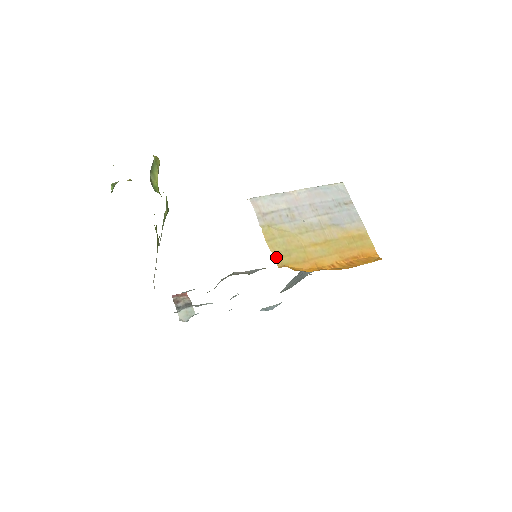
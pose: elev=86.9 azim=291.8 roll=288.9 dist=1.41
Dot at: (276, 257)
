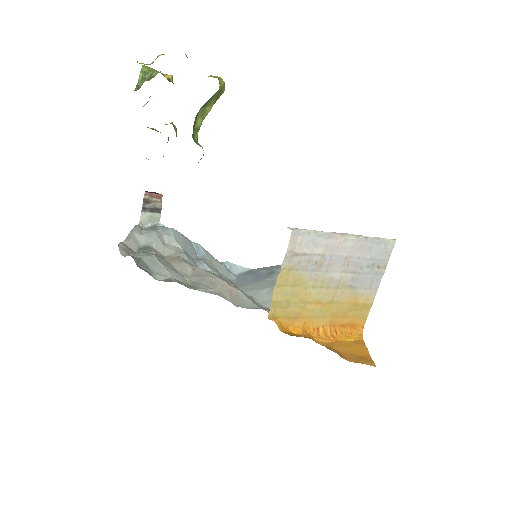
Dot at: (273, 306)
